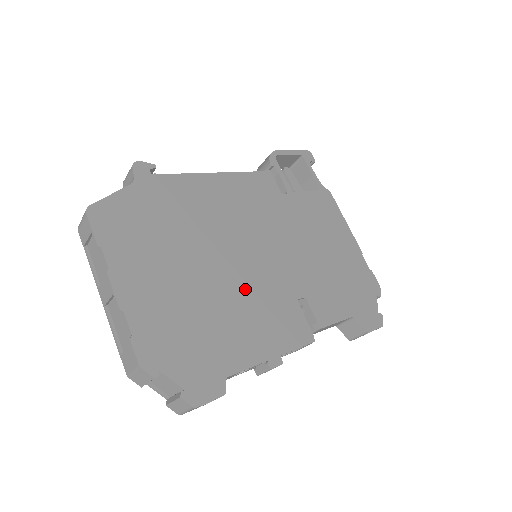
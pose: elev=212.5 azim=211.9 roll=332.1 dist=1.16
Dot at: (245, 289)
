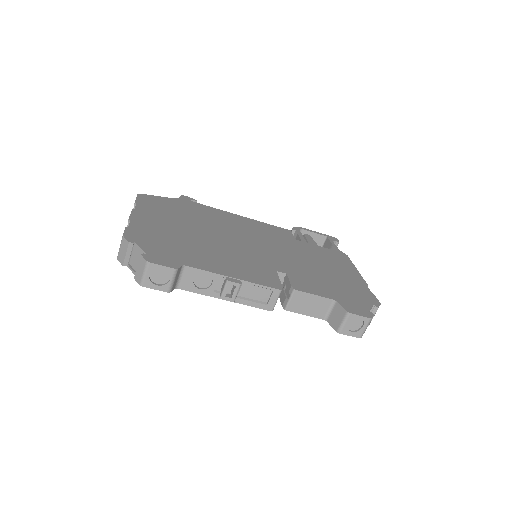
Dot at: (230, 250)
